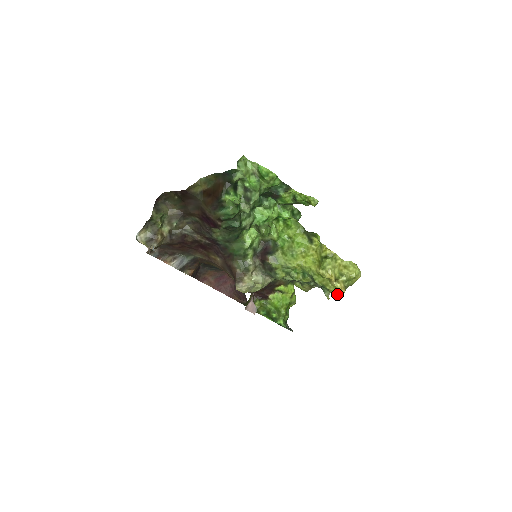
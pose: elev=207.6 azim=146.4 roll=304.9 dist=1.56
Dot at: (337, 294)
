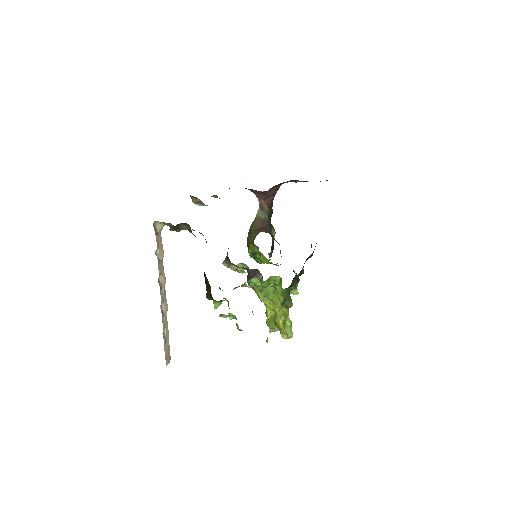
Dot at: occluded
